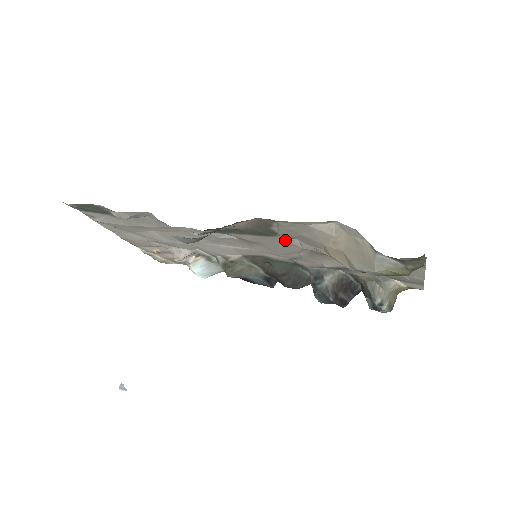
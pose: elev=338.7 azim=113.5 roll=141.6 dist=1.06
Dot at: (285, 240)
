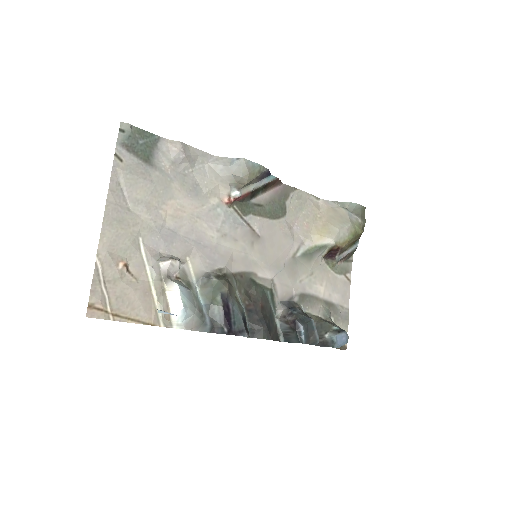
Dot at: (286, 226)
